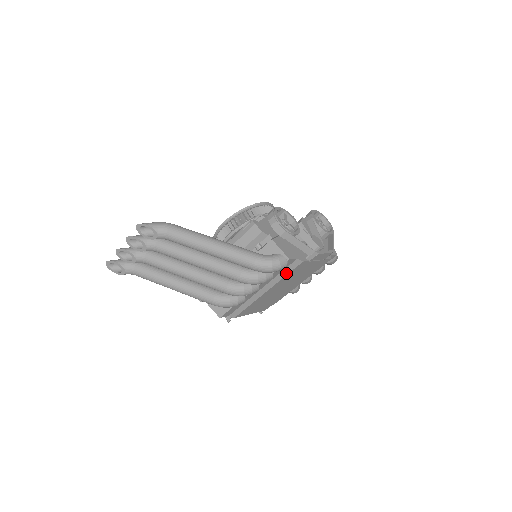
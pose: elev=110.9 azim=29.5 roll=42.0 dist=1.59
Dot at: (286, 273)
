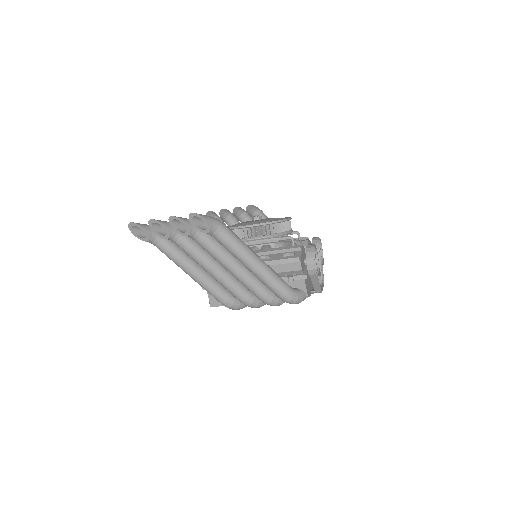
Dot at: occluded
